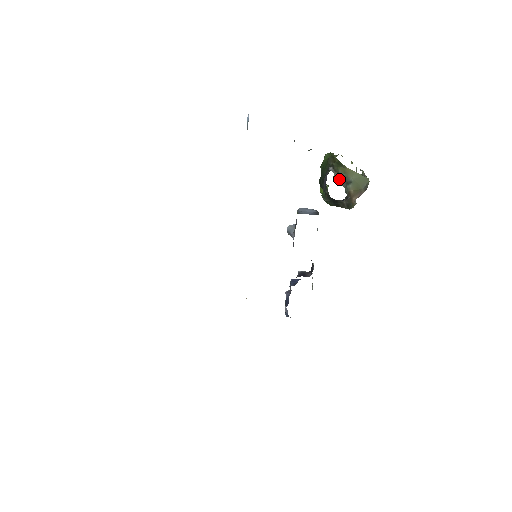
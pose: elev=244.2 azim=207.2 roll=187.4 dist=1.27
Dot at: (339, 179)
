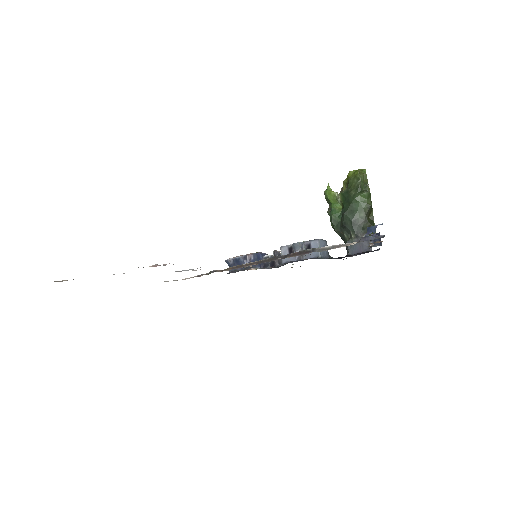
Dot at: occluded
